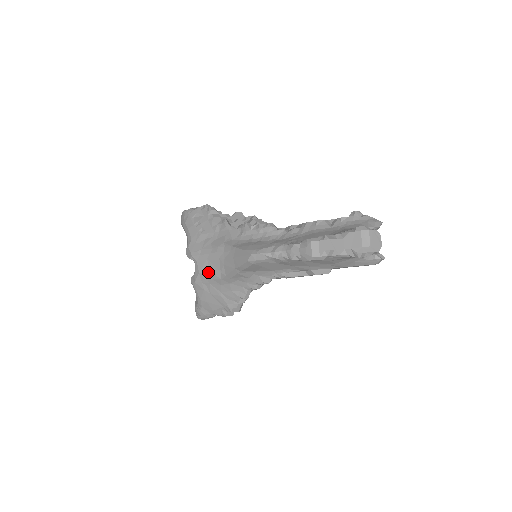
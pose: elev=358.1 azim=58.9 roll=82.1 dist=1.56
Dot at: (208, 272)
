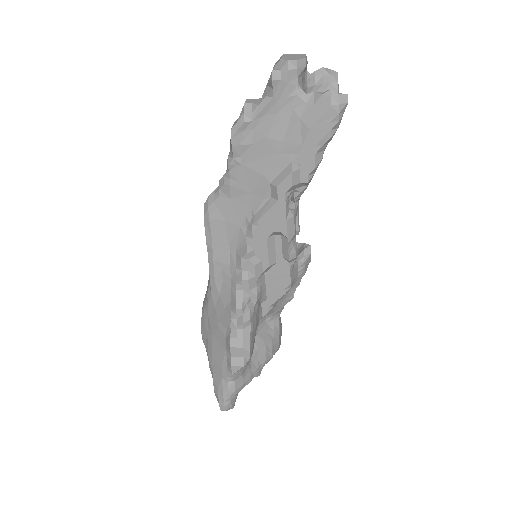
Dot at: (205, 300)
